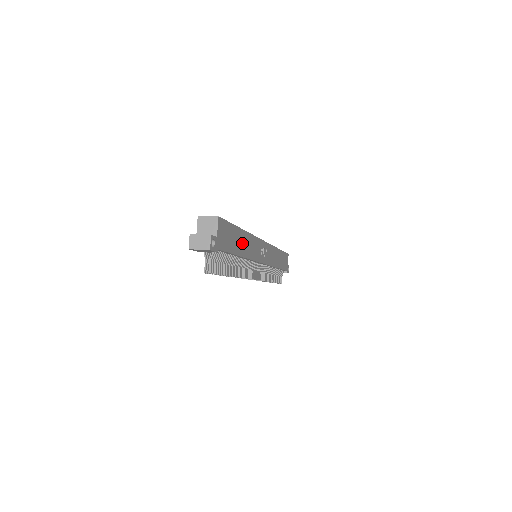
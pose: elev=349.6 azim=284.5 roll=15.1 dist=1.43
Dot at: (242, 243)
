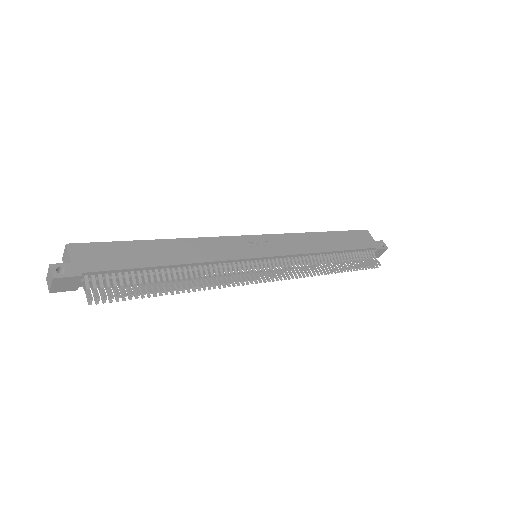
Dot at: (167, 252)
